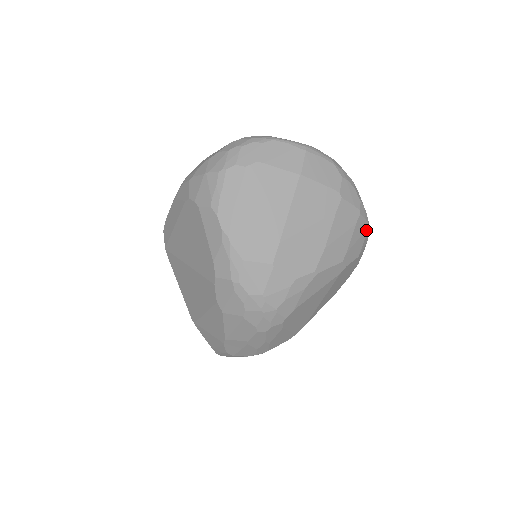
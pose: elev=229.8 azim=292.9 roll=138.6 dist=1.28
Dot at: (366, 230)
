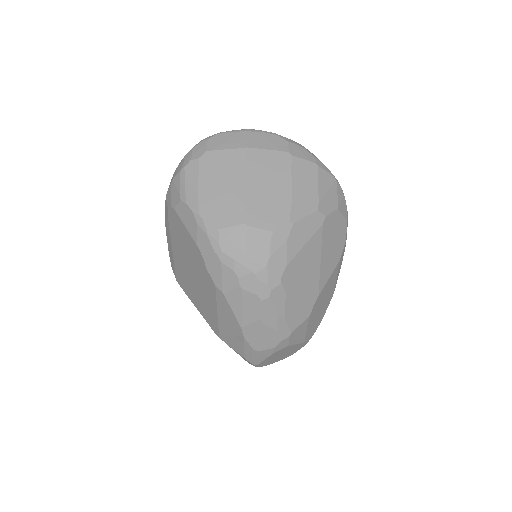
Dot at: (334, 183)
